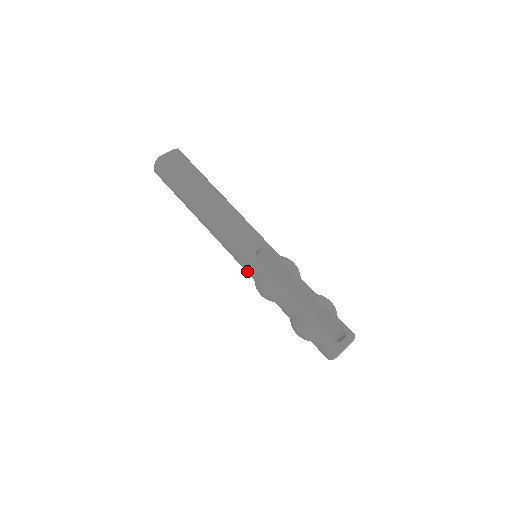
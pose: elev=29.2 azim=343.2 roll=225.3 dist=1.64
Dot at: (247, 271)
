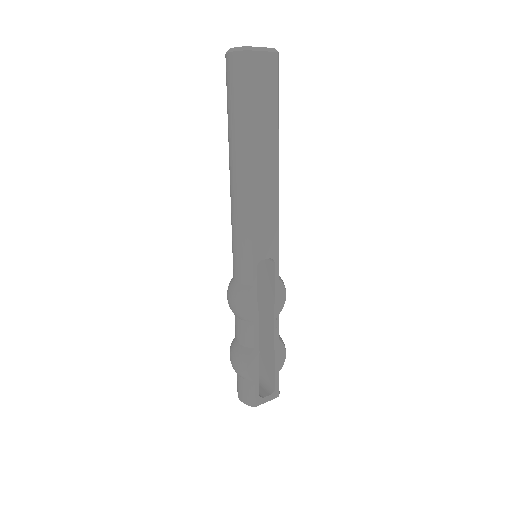
Dot at: (234, 266)
